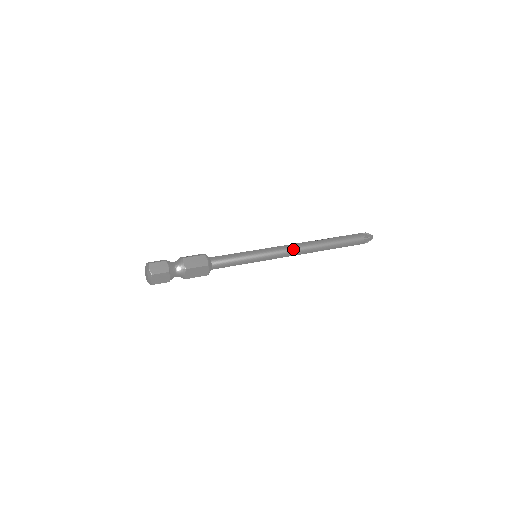
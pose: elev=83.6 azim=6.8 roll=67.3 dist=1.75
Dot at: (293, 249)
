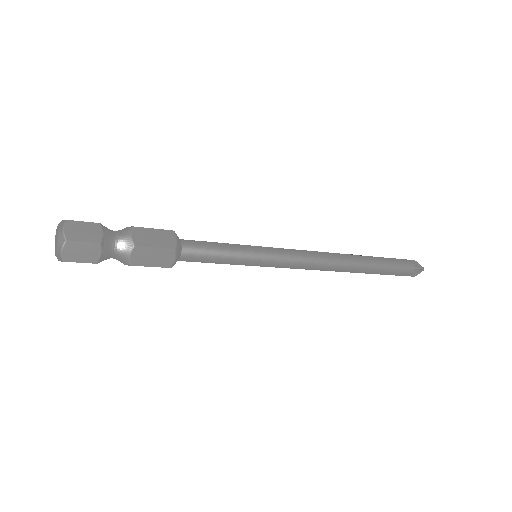
Dot at: (315, 258)
